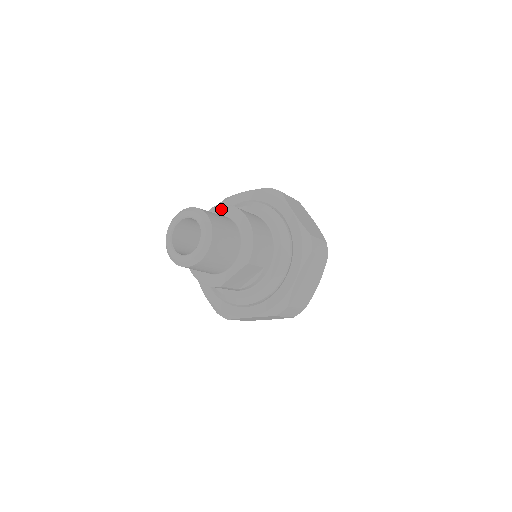
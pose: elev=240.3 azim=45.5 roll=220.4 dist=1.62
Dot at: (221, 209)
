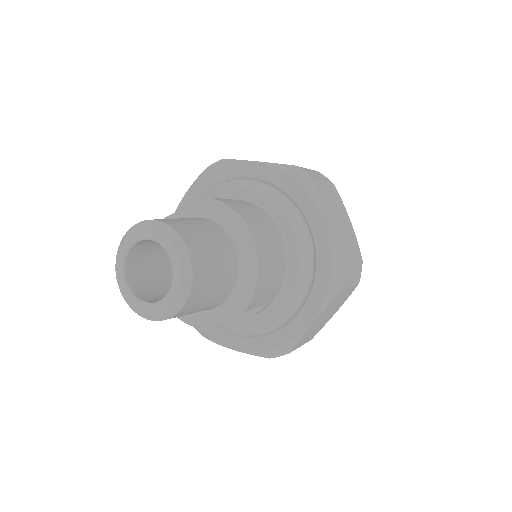
Dot at: (214, 208)
